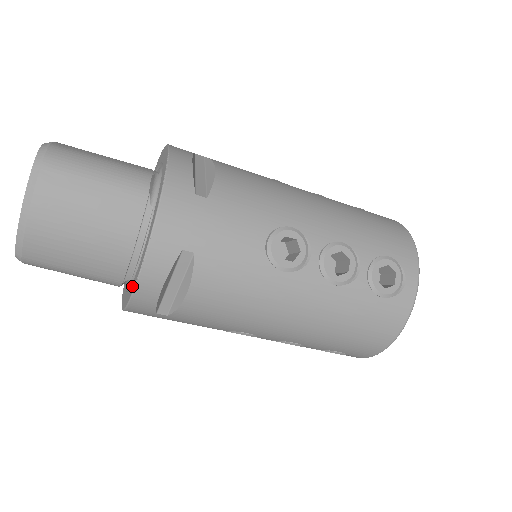
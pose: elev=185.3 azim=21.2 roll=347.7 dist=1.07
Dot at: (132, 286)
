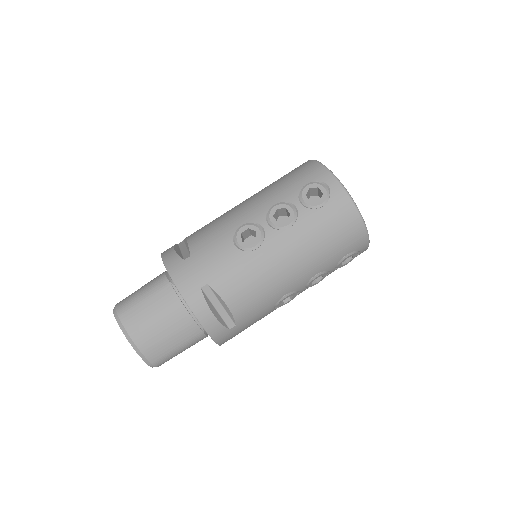
Dot at: occluded
